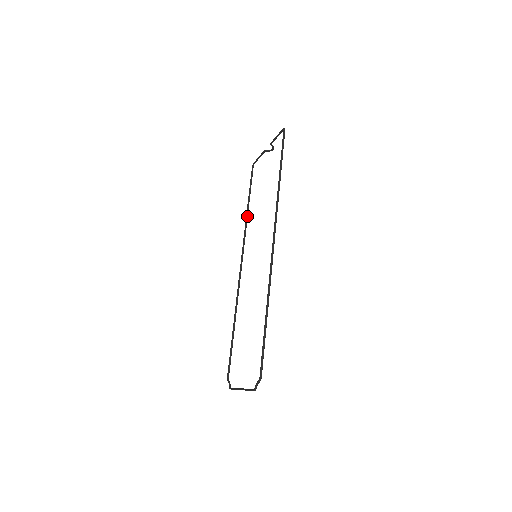
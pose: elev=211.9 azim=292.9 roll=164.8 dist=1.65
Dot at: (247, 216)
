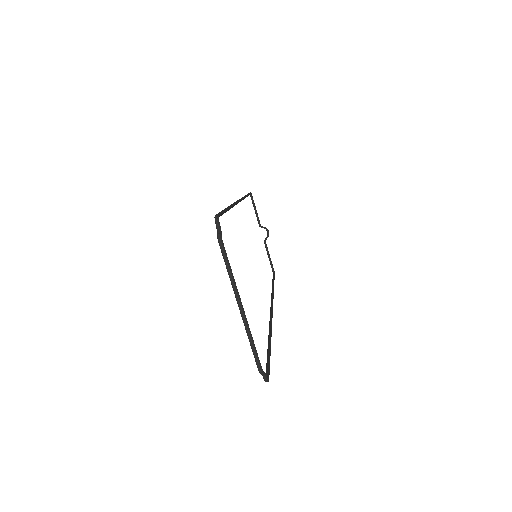
Dot at: (272, 288)
